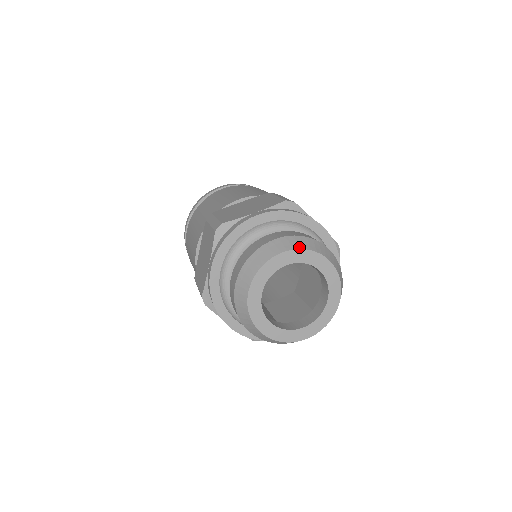
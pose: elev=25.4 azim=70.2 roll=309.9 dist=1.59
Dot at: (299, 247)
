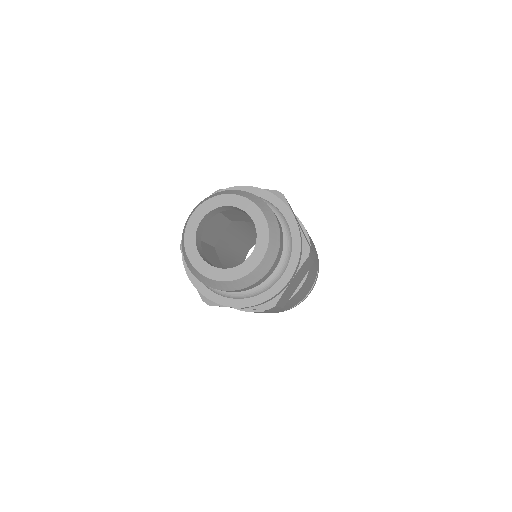
Dot at: (202, 203)
